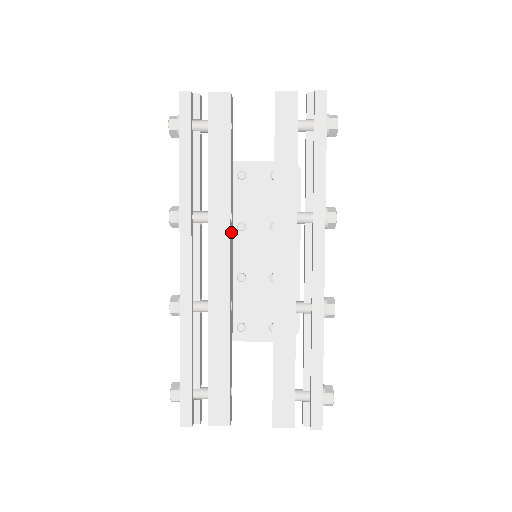
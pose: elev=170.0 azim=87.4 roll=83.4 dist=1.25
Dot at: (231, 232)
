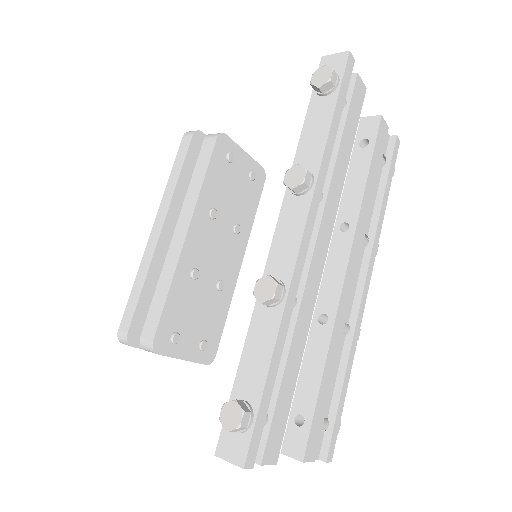
Dot at: occluded
